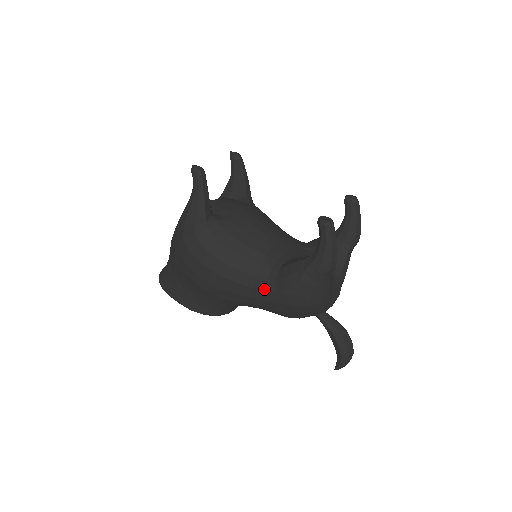
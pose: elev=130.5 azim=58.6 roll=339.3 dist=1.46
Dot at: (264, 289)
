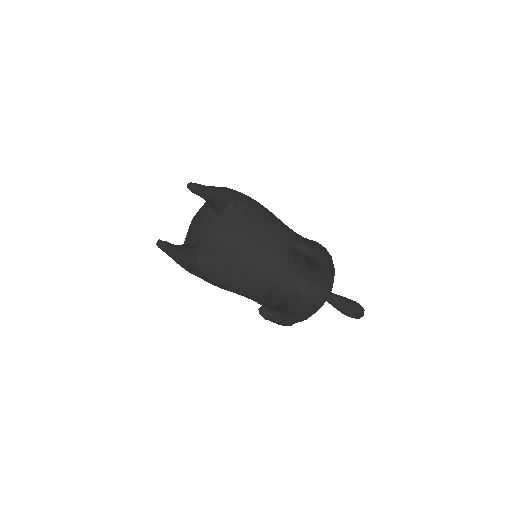
Dot at: occluded
